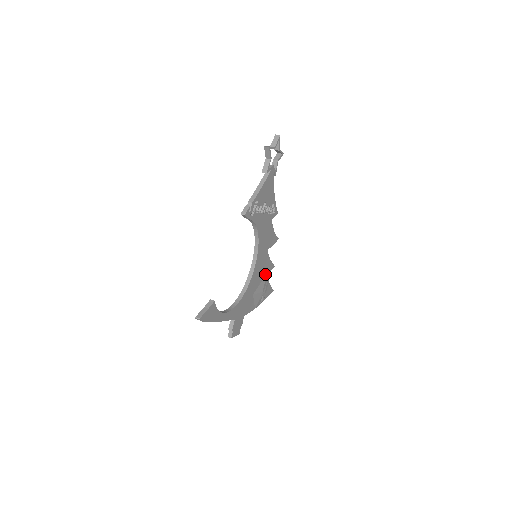
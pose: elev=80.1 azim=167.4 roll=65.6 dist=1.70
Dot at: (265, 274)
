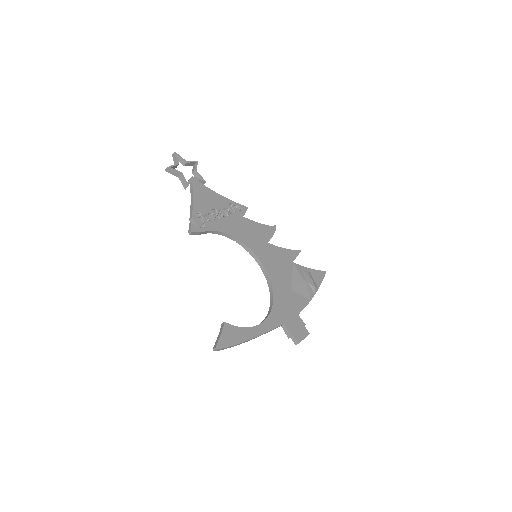
Dot at: (291, 264)
